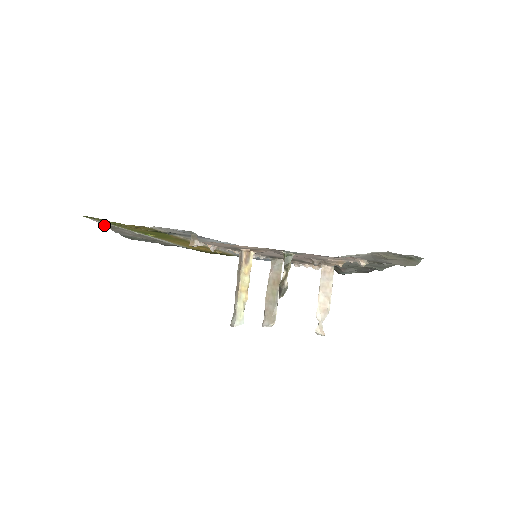
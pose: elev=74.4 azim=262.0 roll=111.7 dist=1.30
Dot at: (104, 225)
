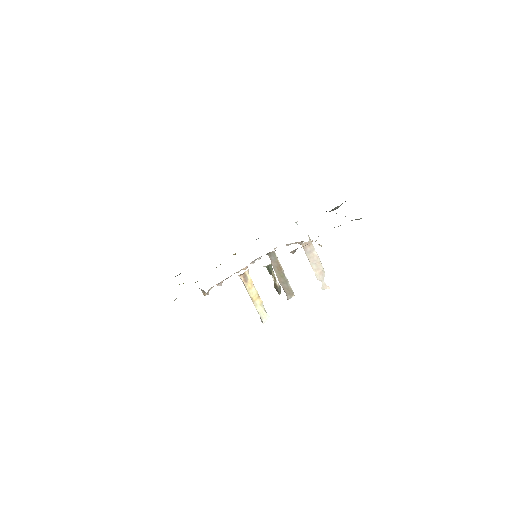
Dot at: occluded
